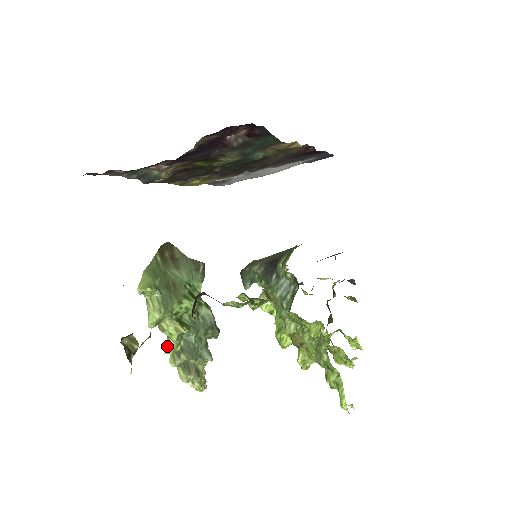
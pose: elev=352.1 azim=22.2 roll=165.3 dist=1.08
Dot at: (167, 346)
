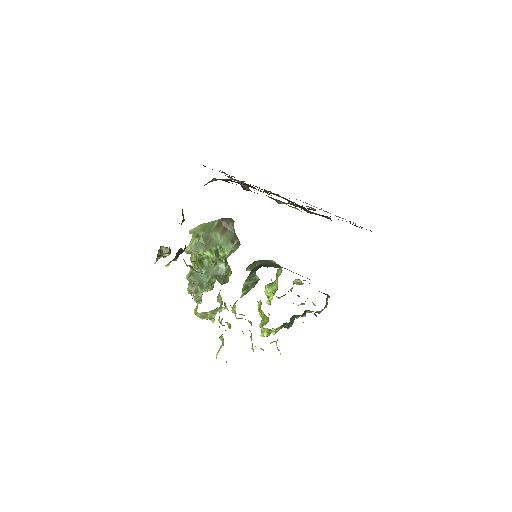
Dot at: occluded
